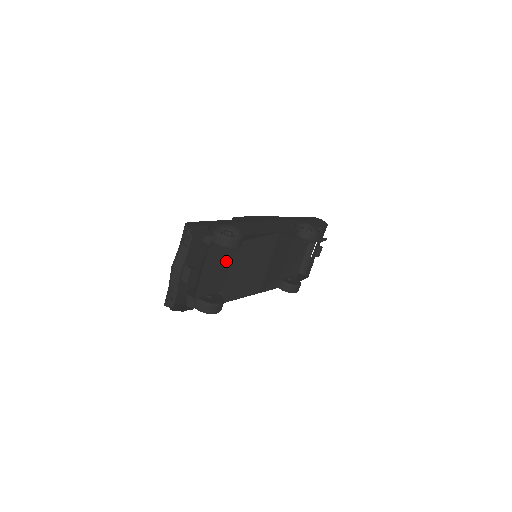
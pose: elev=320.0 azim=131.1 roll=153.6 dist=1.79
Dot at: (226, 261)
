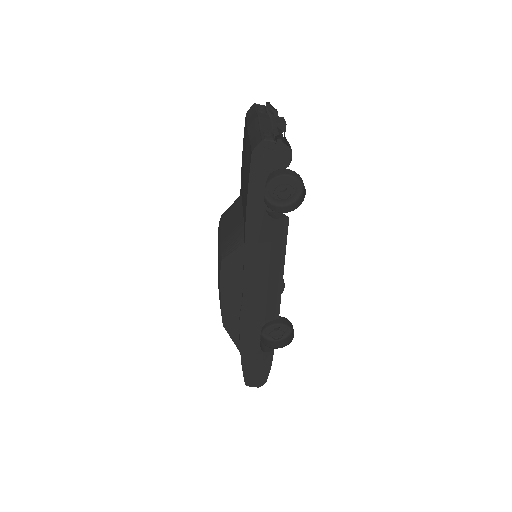
Dot at: occluded
